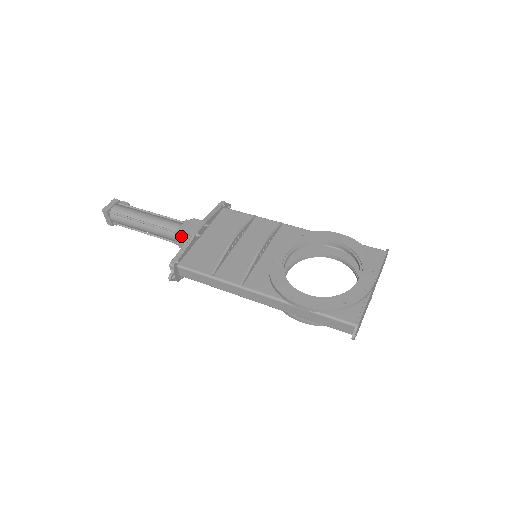
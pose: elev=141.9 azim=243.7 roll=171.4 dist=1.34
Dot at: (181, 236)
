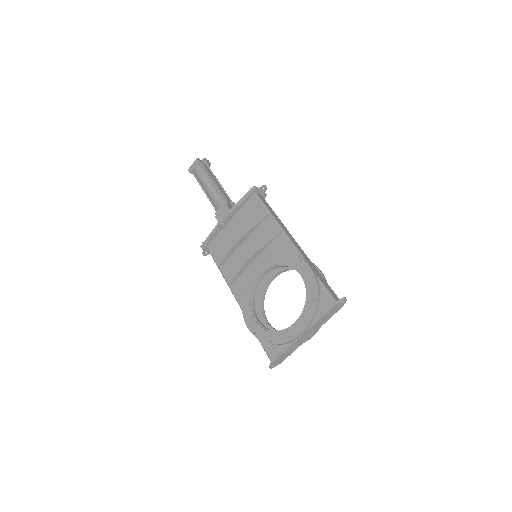
Dot at: occluded
